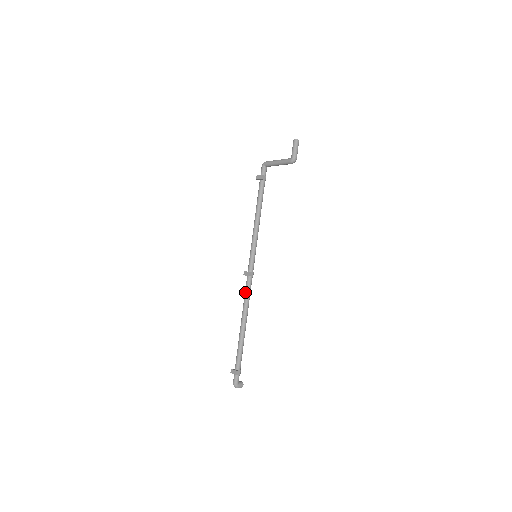
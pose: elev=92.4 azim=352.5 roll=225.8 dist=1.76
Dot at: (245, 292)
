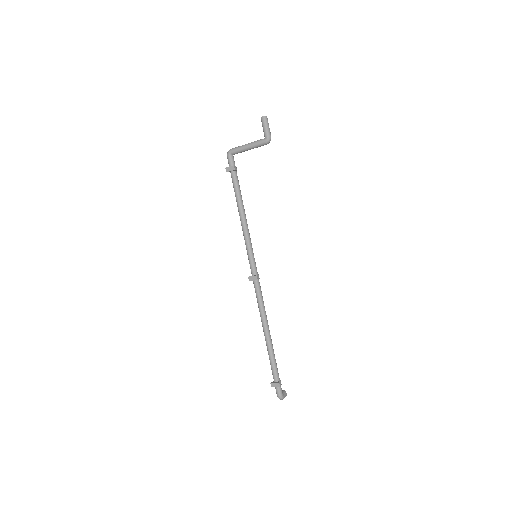
Dot at: (257, 298)
